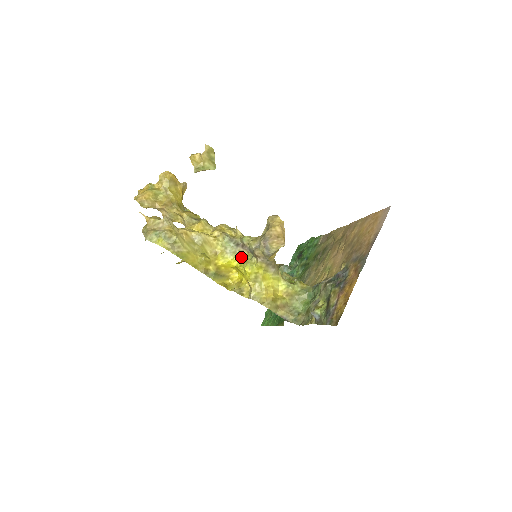
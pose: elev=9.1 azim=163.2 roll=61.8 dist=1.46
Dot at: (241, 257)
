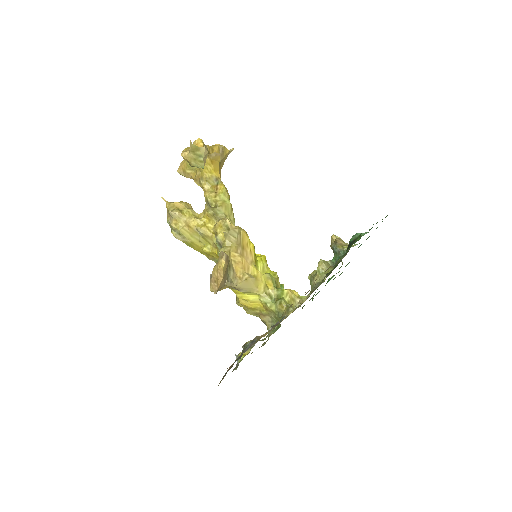
Dot at: occluded
